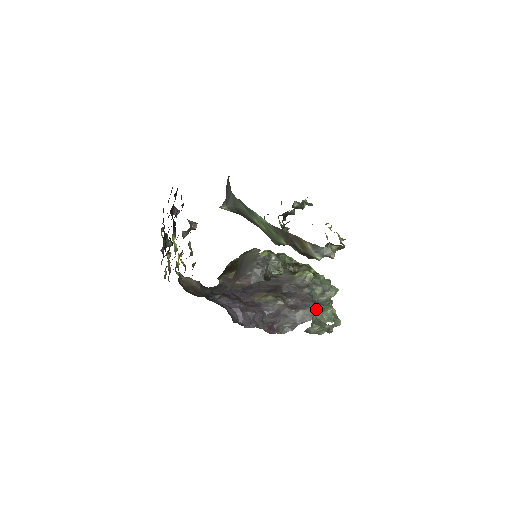
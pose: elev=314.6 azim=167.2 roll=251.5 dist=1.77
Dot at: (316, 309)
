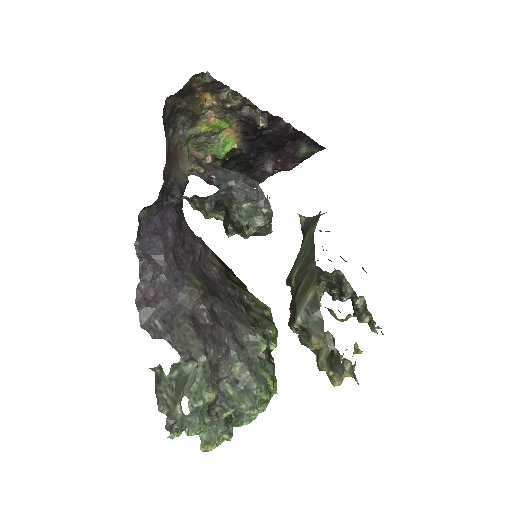
Dot at: (205, 356)
